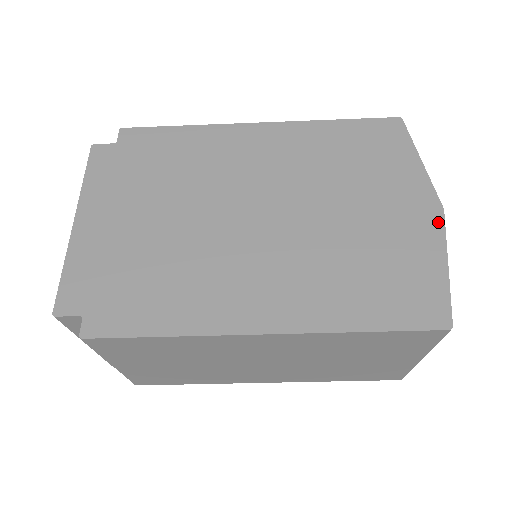
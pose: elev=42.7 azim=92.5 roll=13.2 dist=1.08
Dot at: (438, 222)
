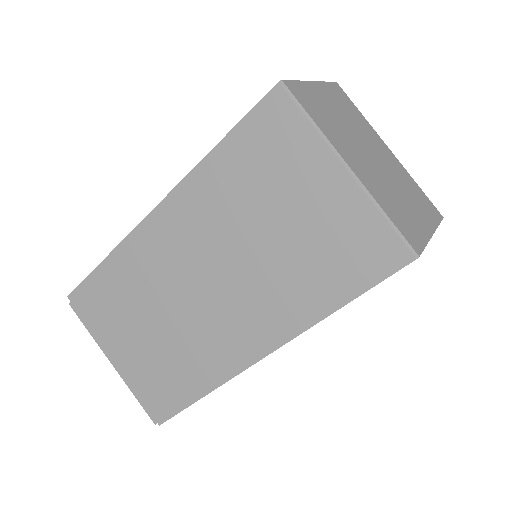
Dot at: occluded
